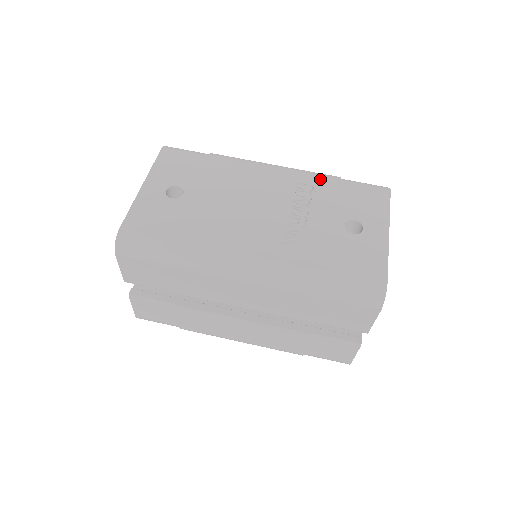
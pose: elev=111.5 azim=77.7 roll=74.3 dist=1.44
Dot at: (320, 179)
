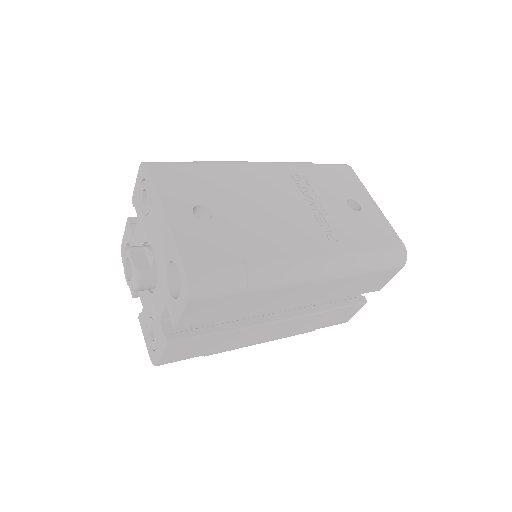
Dot at: (303, 168)
